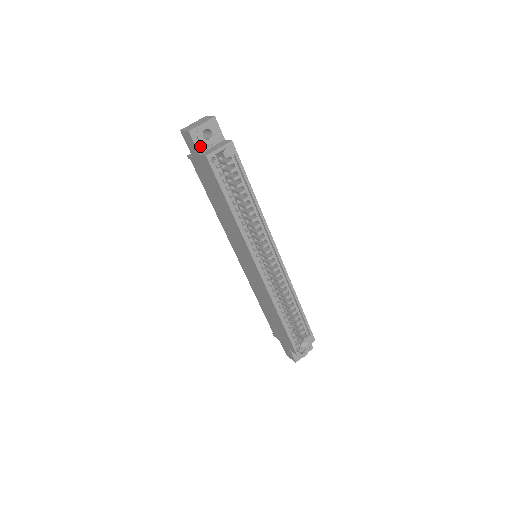
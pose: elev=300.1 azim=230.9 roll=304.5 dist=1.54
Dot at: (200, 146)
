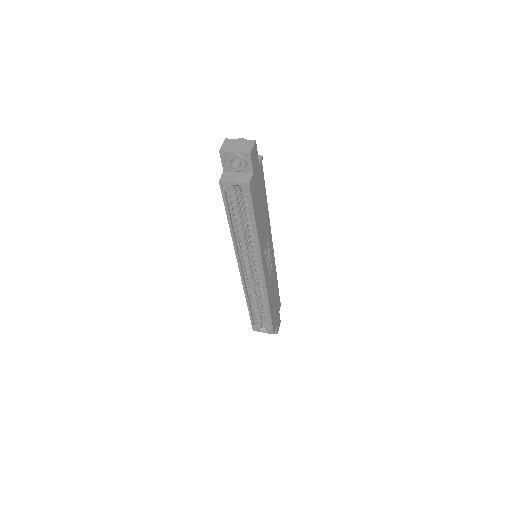
Dot at: (227, 166)
